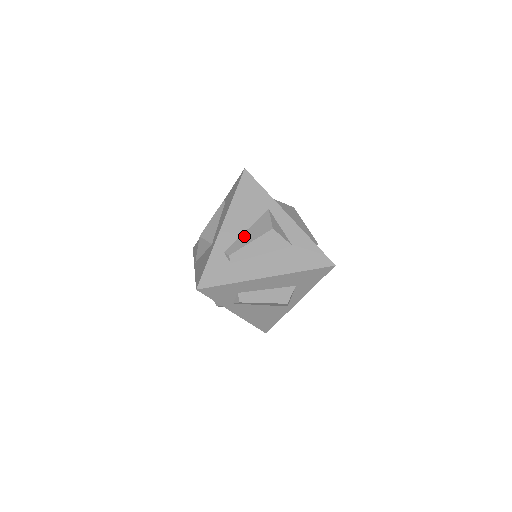
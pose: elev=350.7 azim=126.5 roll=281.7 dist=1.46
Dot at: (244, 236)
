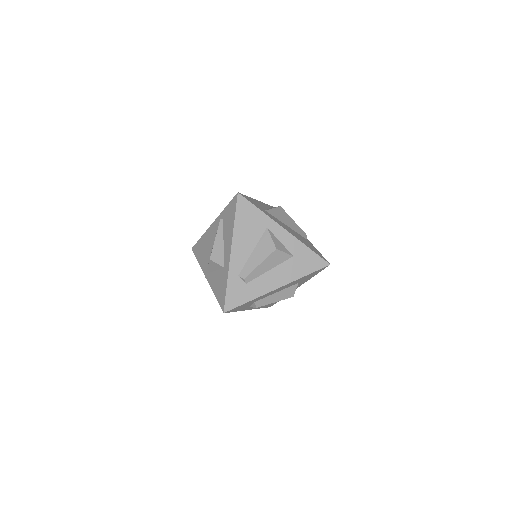
Dot at: (252, 258)
